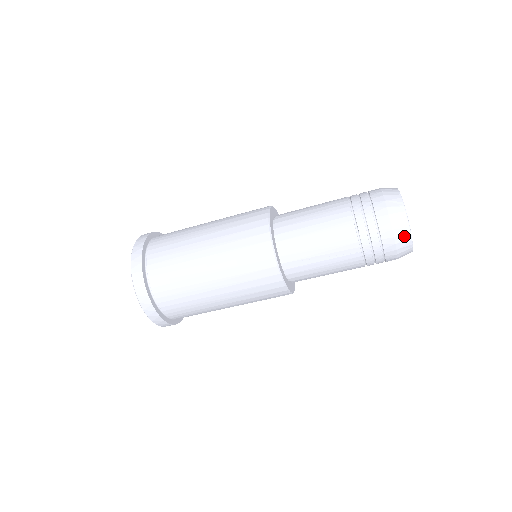
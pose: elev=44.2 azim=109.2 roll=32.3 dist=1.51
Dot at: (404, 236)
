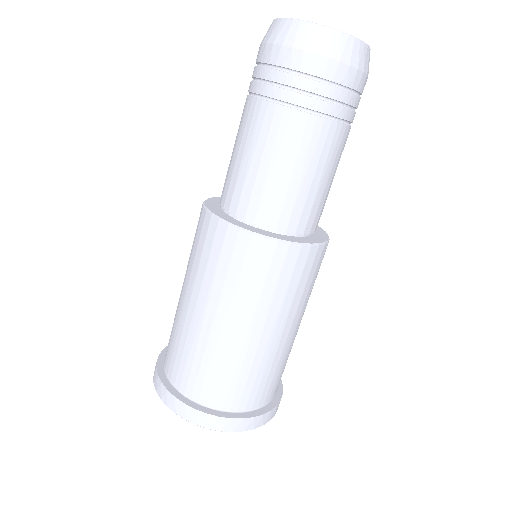
Dot at: (292, 31)
